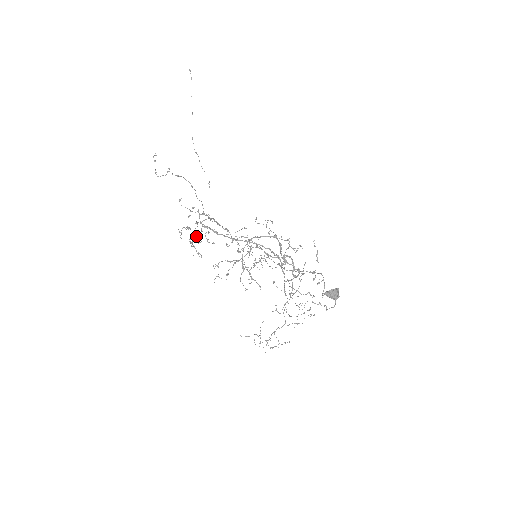
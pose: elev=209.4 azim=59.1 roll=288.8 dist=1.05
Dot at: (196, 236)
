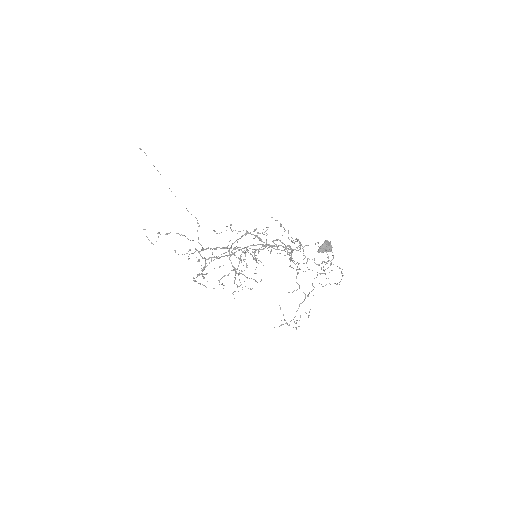
Dot at: occluded
